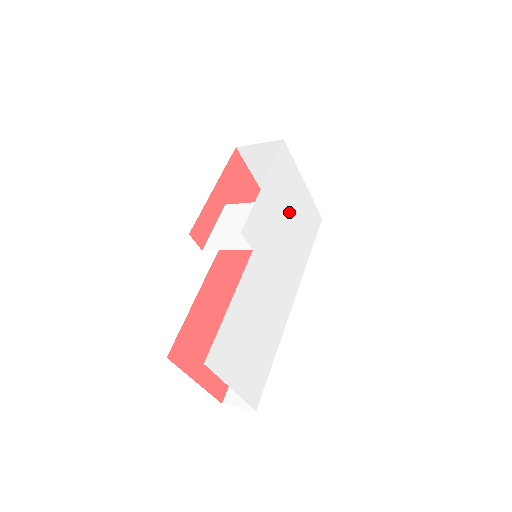
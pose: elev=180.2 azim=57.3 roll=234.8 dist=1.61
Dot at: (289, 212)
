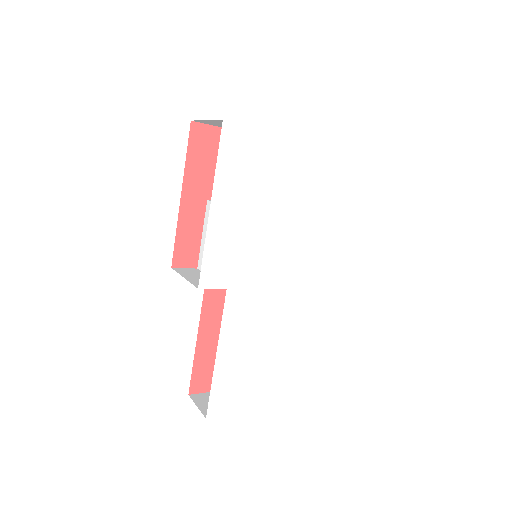
Dot at: (274, 199)
